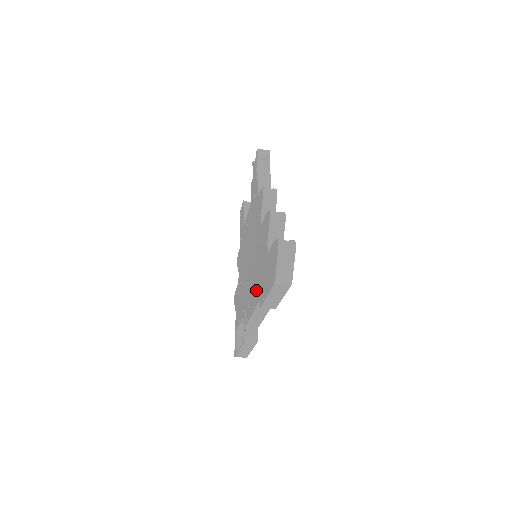
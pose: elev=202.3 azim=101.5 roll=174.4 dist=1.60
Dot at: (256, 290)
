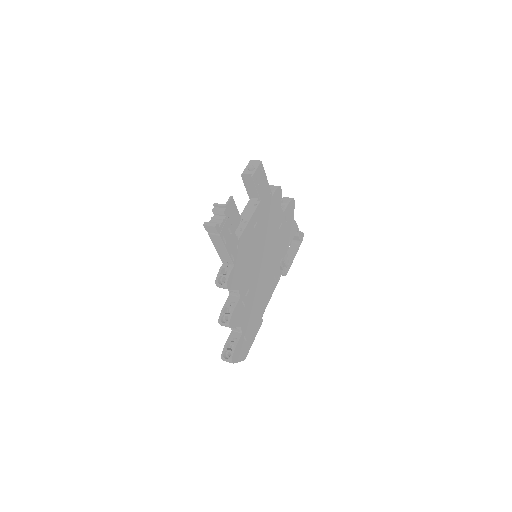
Dot at: occluded
